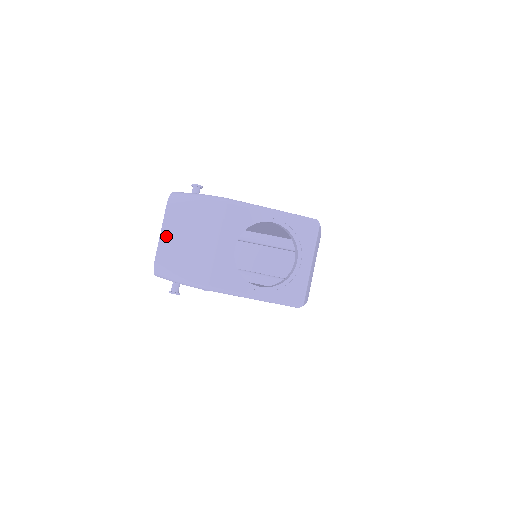
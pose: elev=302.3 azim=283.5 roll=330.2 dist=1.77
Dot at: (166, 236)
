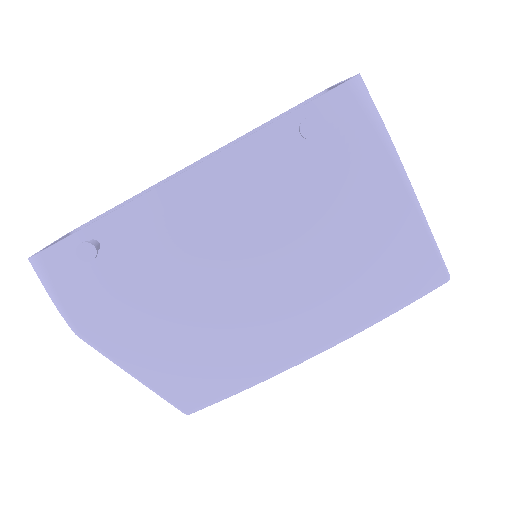
Dot at: occluded
